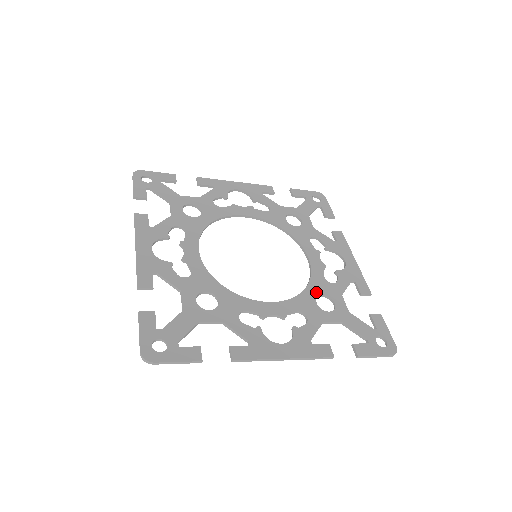
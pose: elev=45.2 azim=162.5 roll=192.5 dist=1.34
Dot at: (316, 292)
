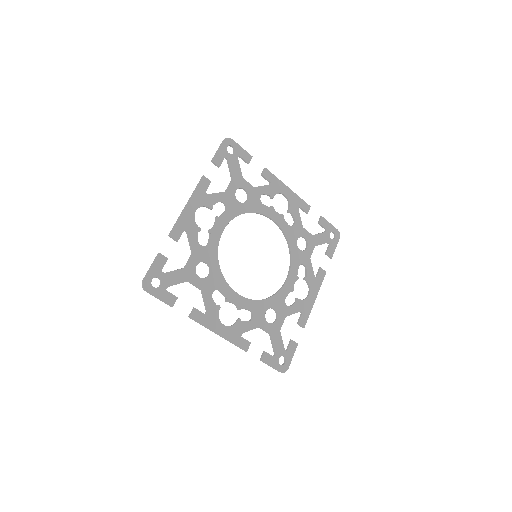
Dot at: (294, 242)
